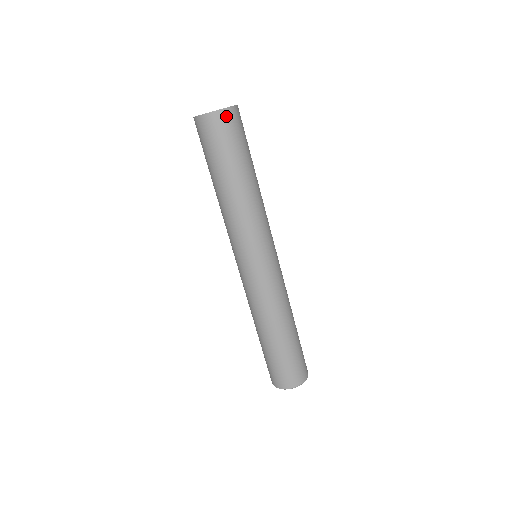
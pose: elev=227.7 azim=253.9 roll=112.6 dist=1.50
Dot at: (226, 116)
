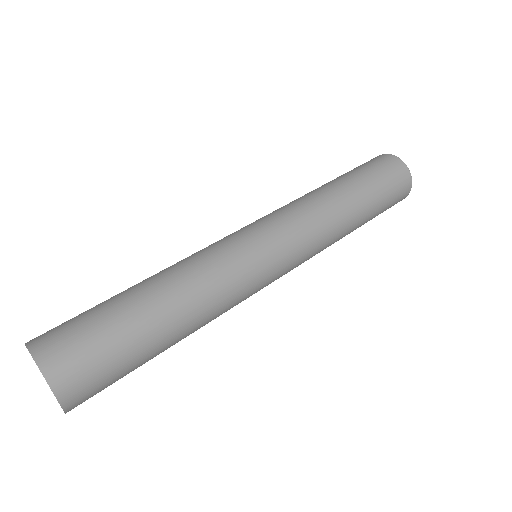
Dot at: (77, 405)
